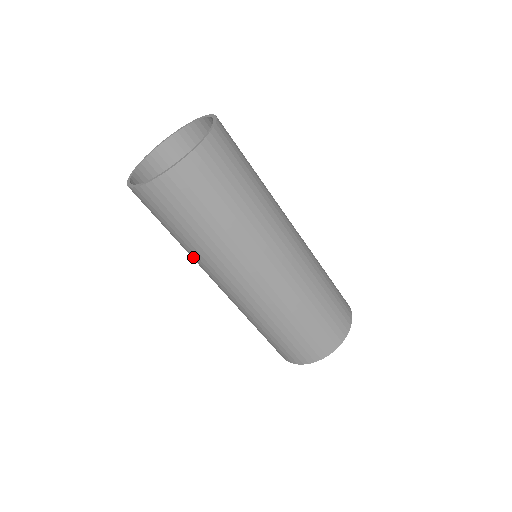
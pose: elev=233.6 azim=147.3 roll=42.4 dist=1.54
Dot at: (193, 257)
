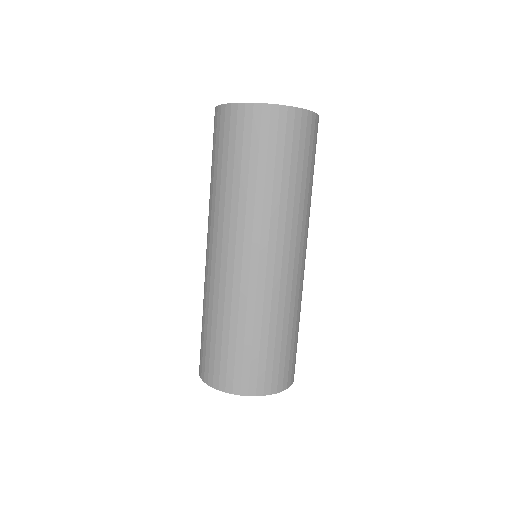
Dot at: (235, 205)
